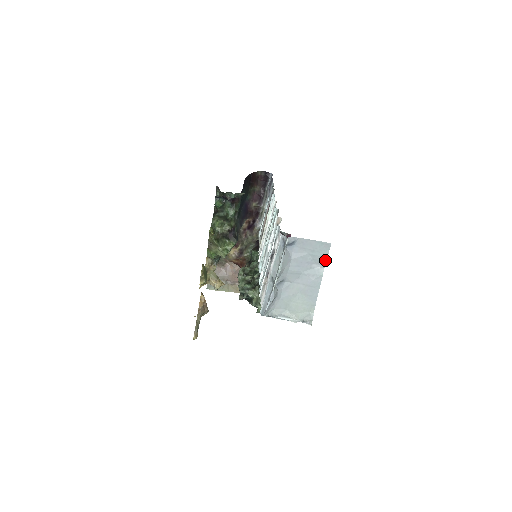
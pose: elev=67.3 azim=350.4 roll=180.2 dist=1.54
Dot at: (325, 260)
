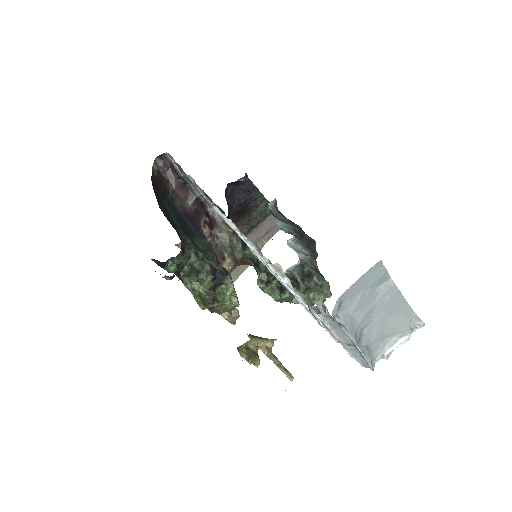
Dot at: (386, 274)
